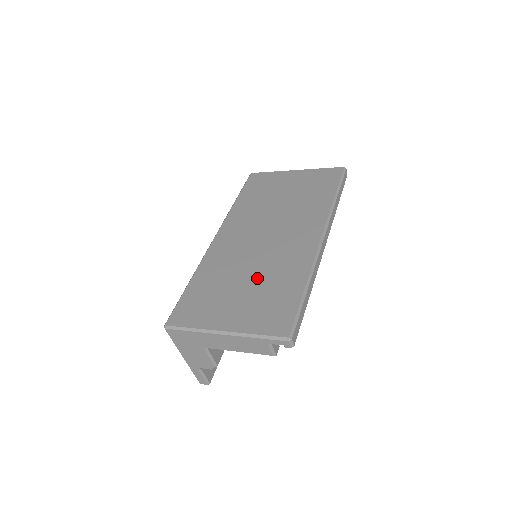
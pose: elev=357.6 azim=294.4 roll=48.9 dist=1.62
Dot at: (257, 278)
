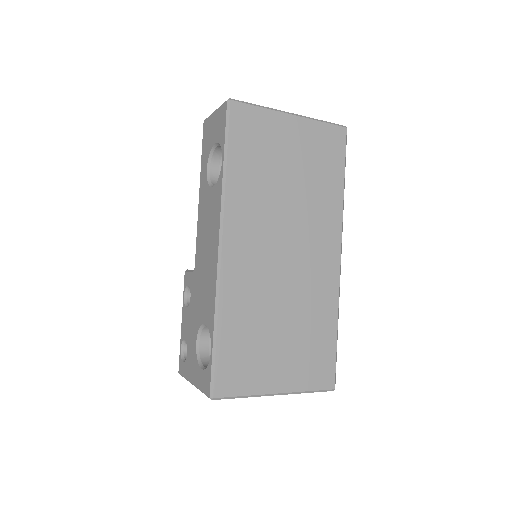
Dot at: (293, 321)
